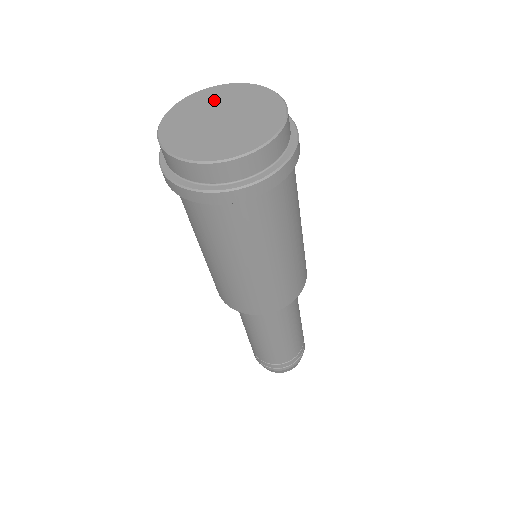
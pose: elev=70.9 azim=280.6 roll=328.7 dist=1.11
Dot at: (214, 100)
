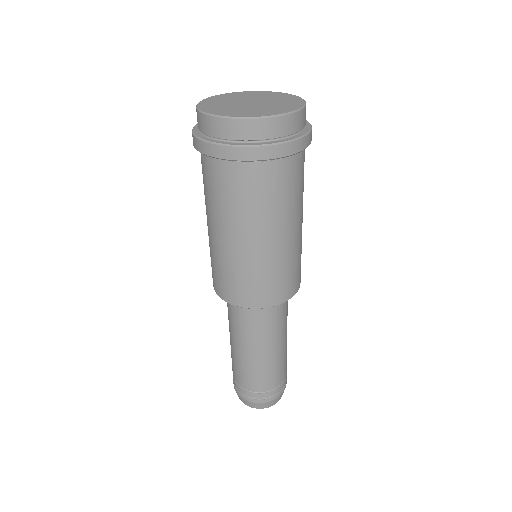
Dot at: (246, 96)
